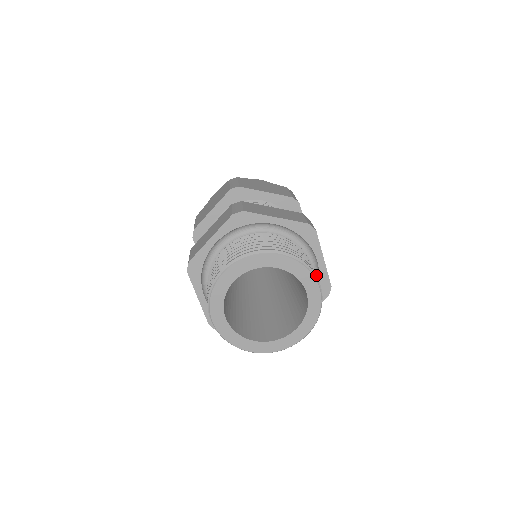
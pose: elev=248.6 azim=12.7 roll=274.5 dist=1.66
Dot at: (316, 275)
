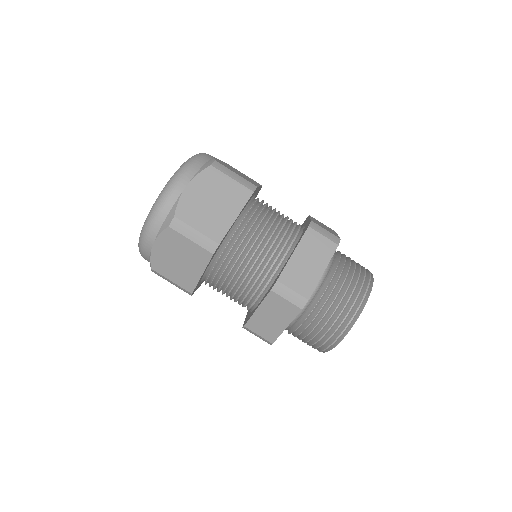
Dot at: occluded
